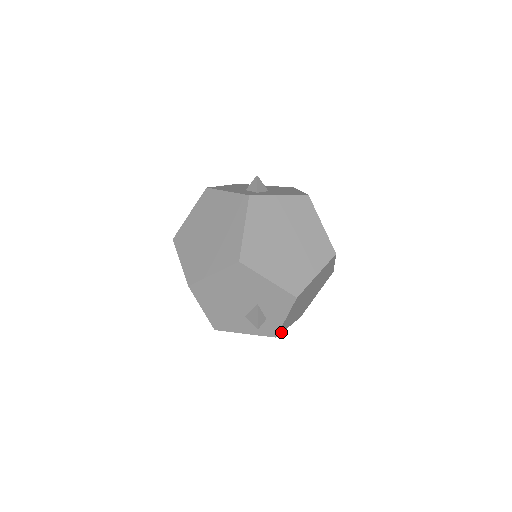
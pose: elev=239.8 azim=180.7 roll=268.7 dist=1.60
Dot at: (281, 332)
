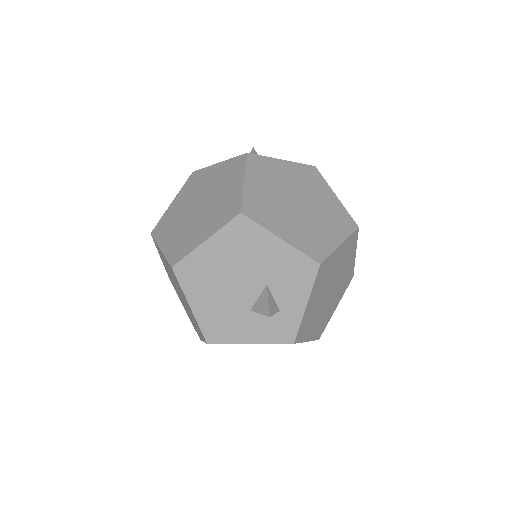
Dot at: (299, 340)
